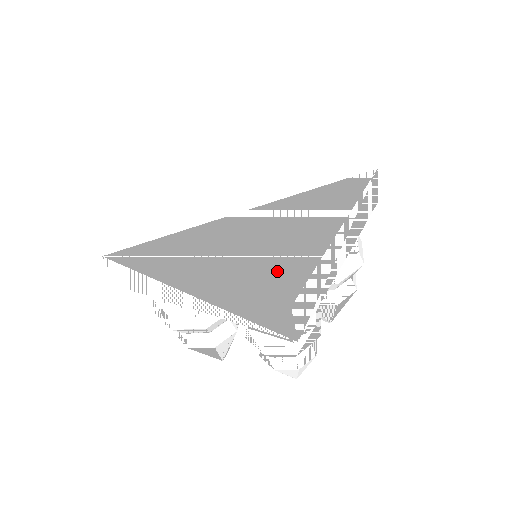
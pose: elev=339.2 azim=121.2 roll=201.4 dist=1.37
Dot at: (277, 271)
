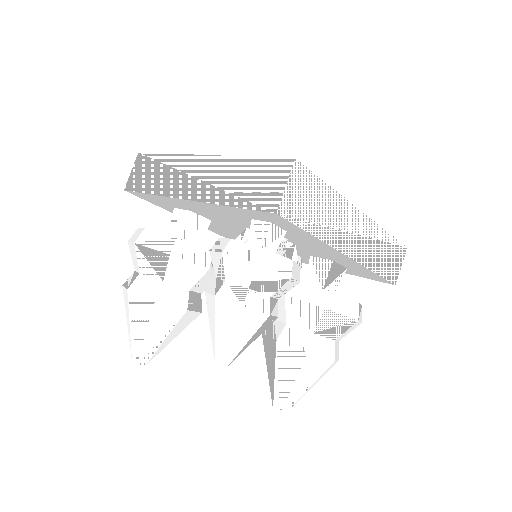
Dot at: occluded
